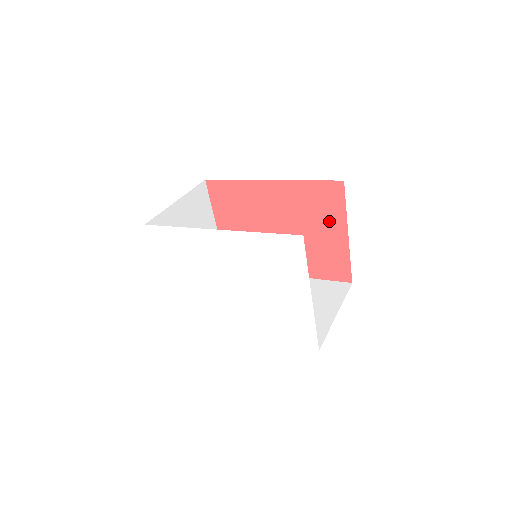
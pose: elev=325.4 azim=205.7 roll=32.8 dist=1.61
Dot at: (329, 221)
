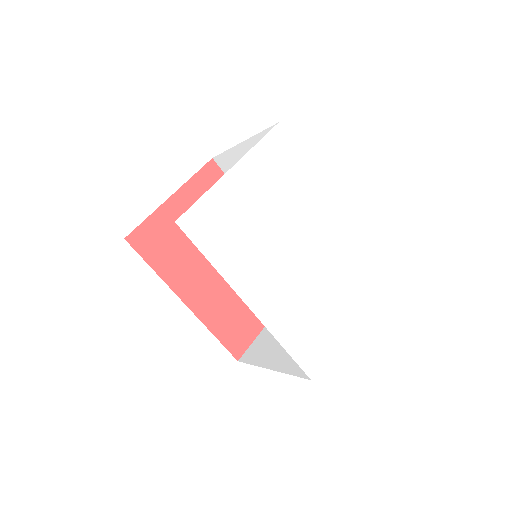
Dot at: occluded
